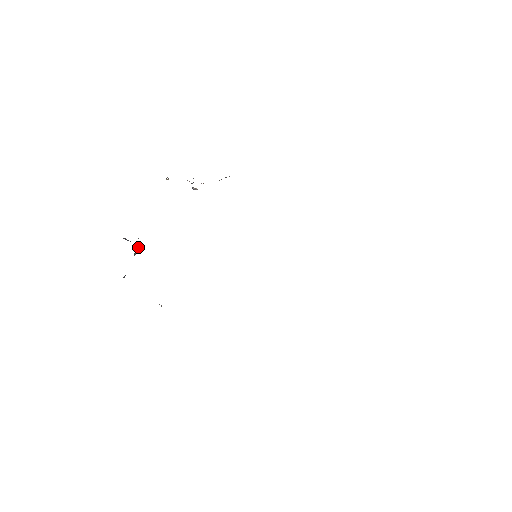
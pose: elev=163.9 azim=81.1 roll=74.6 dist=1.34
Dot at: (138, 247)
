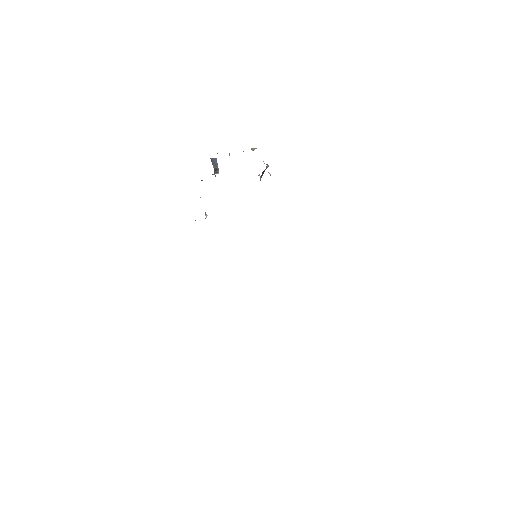
Dot at: (217, 172)
